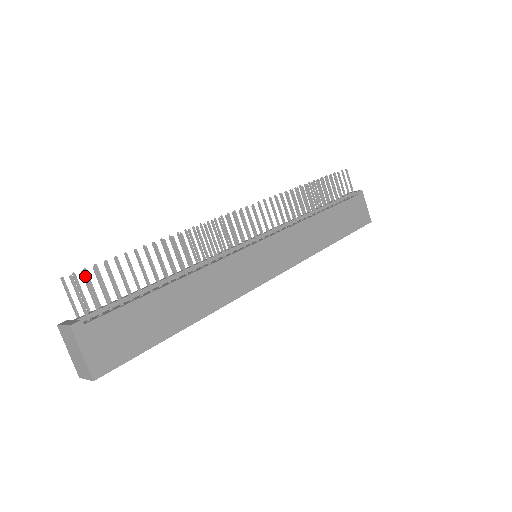
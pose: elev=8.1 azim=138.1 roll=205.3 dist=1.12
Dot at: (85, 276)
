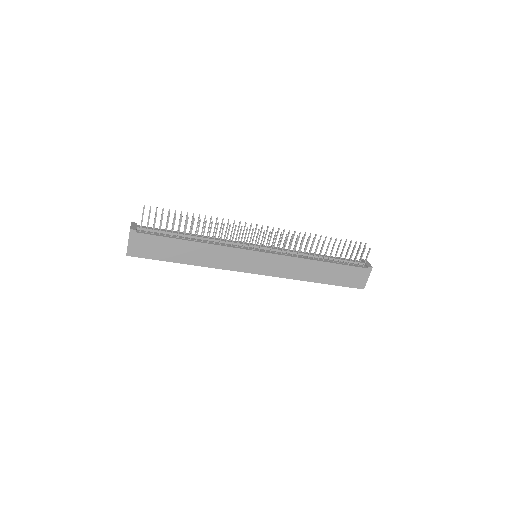
Dot at: occluded
